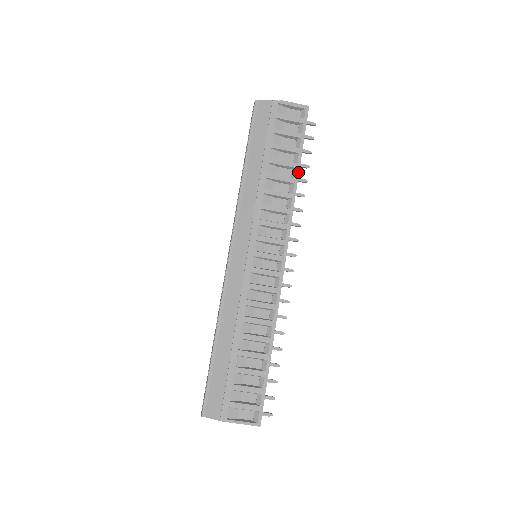
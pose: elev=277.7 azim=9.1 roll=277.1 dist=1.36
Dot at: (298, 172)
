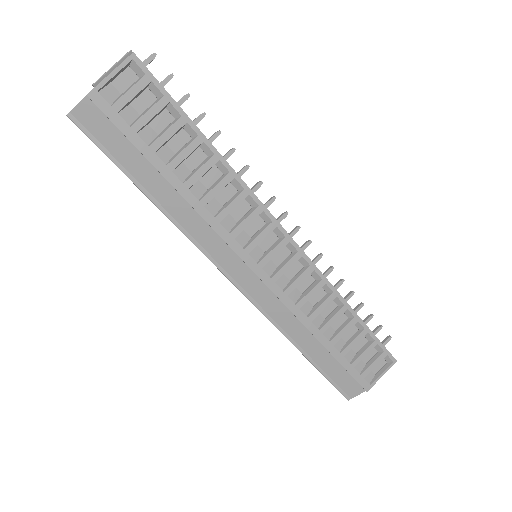
Dot at: (209, 144)
